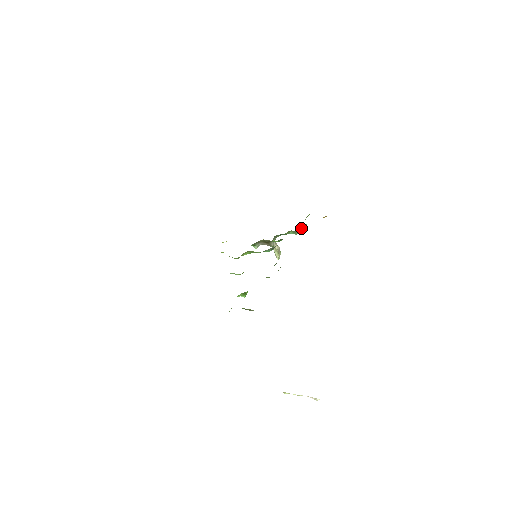
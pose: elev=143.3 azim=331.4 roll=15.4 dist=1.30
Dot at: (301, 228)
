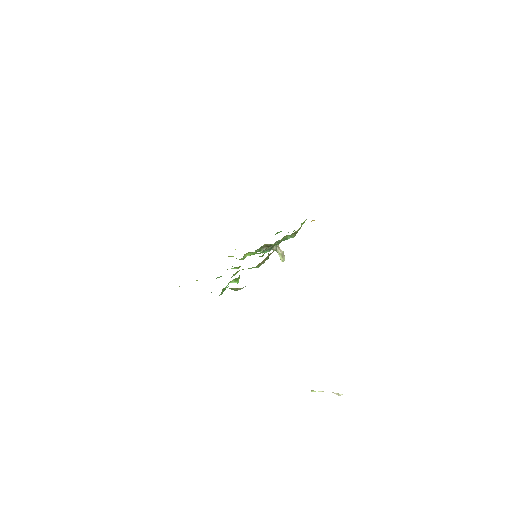
Dot at: (296, 232)
